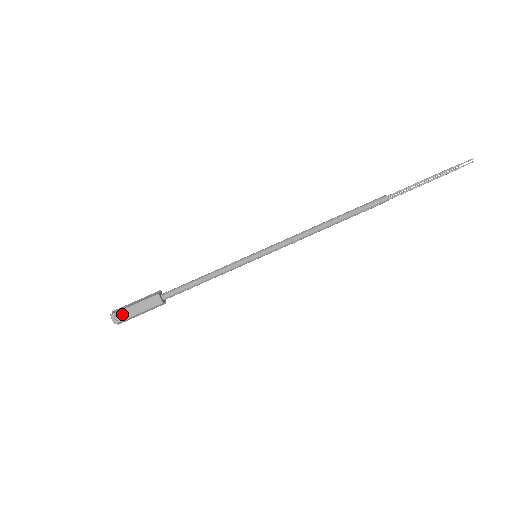
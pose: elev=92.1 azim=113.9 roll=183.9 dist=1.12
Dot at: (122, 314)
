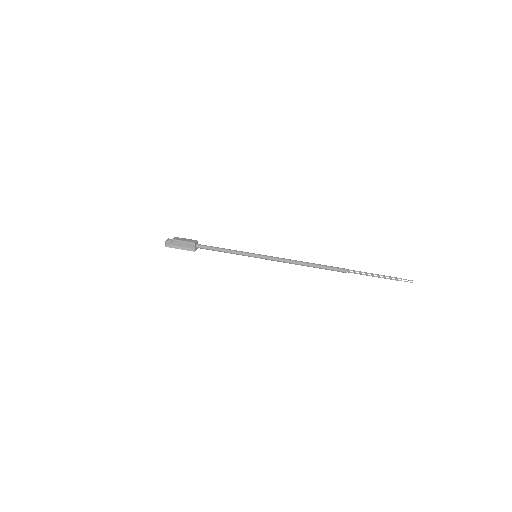
Dot at: (174, 238)
